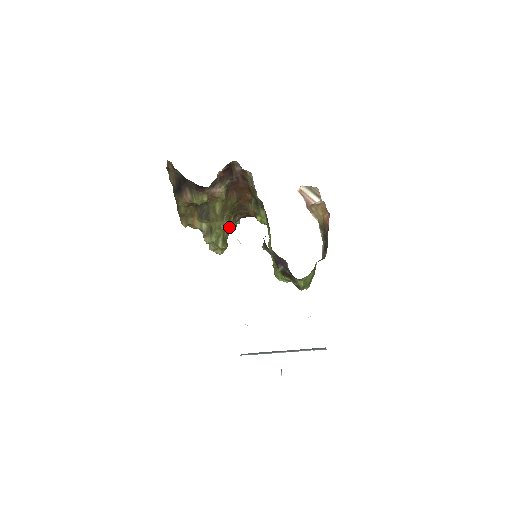
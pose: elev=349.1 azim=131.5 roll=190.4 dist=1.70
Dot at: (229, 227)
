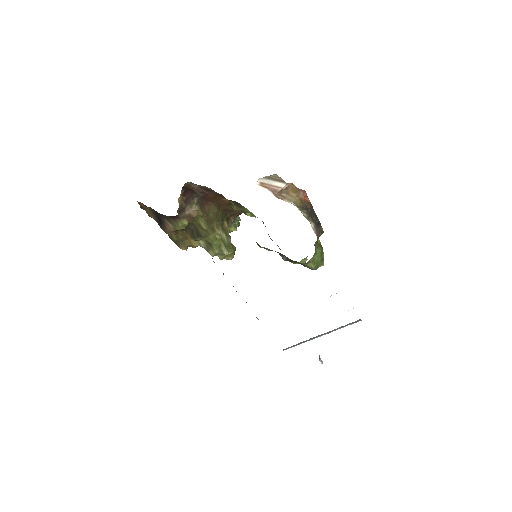
Dot at: (227, 232)
